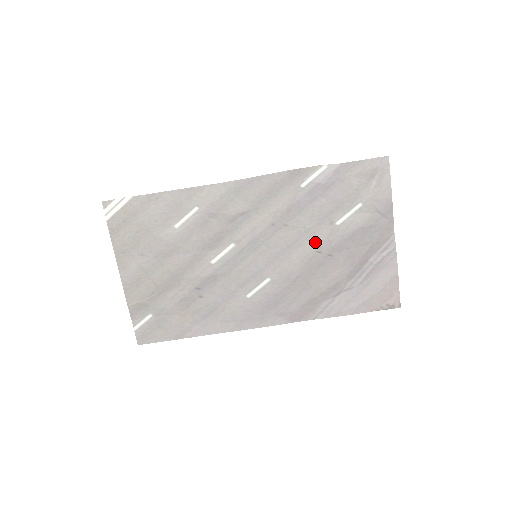
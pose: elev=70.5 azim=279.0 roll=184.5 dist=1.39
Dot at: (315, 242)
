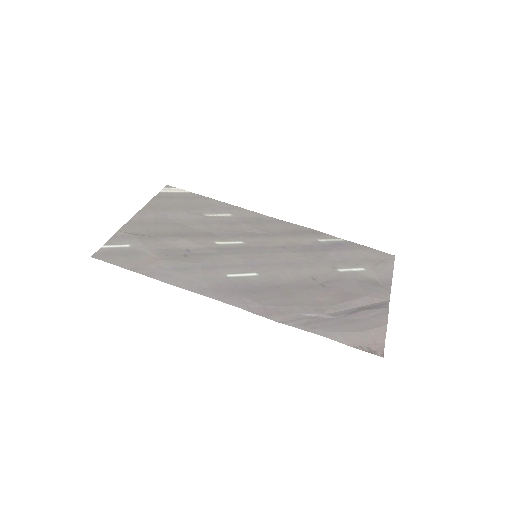
Dot at: (313, 272)
